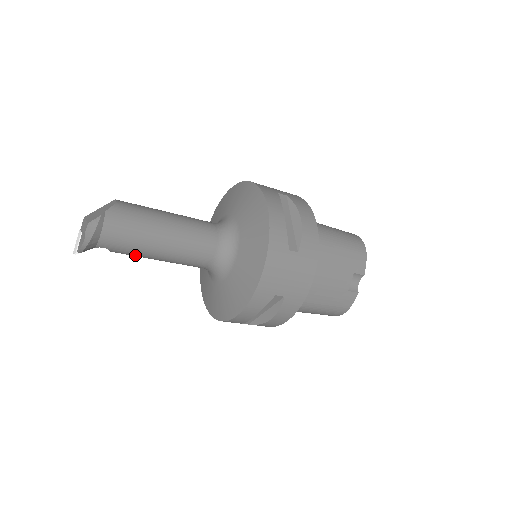
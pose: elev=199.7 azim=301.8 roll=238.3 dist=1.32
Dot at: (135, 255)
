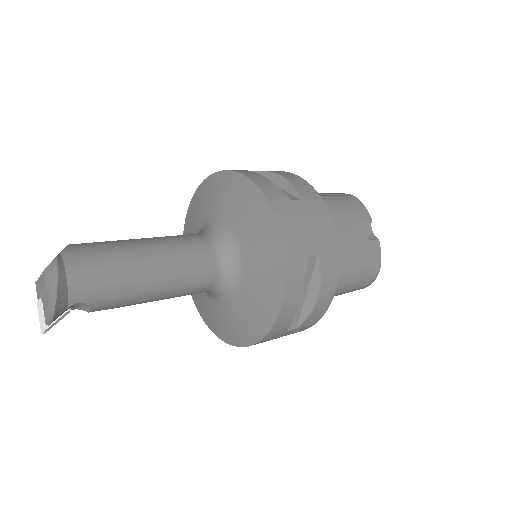
Dot at: (123, 300)
